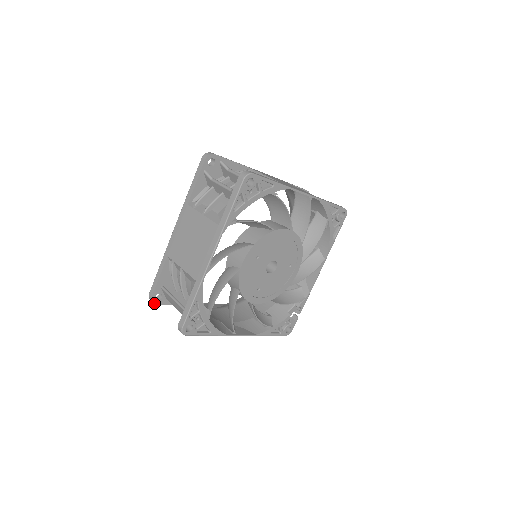
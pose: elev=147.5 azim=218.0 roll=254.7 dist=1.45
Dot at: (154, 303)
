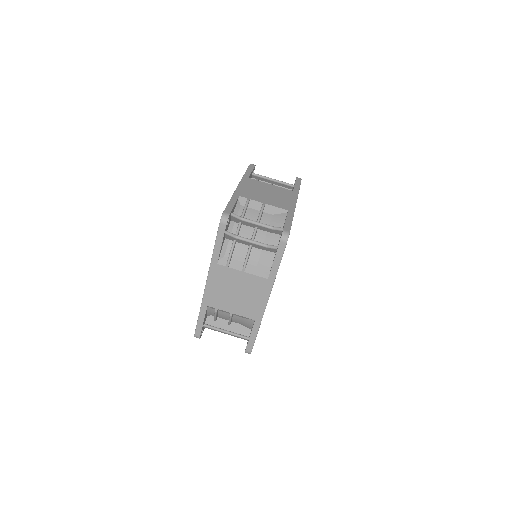
Dot at: occluded
